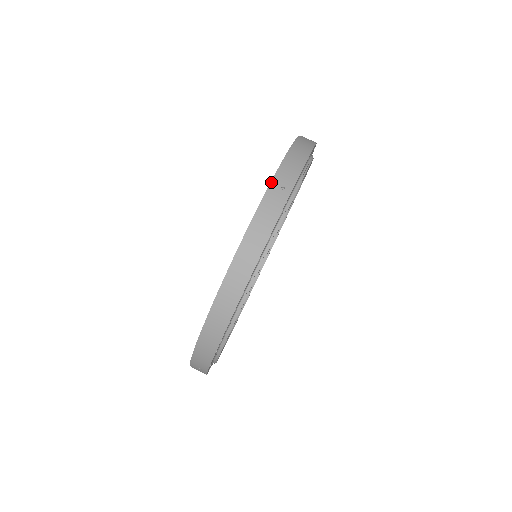
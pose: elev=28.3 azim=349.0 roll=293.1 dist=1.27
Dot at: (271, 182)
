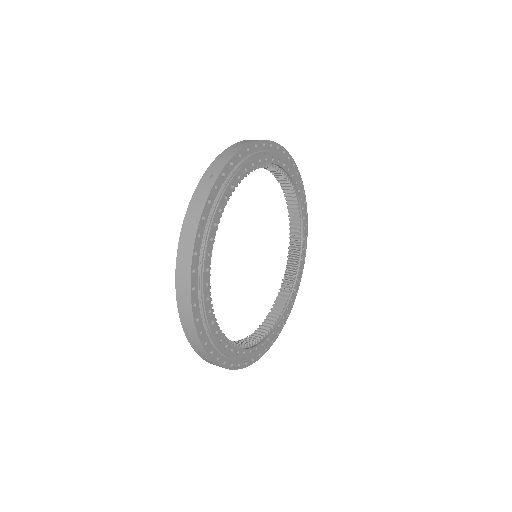
Dot at: (203, 175)
